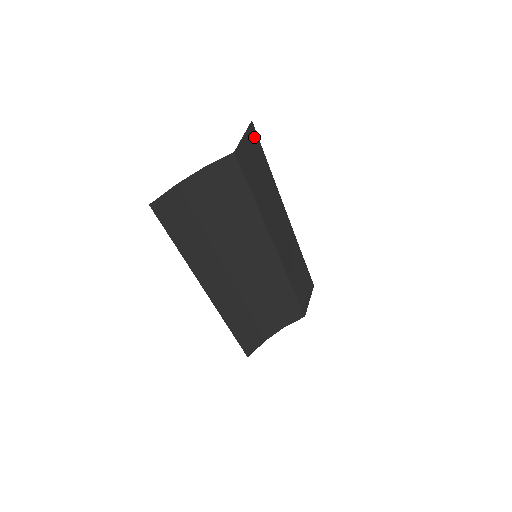
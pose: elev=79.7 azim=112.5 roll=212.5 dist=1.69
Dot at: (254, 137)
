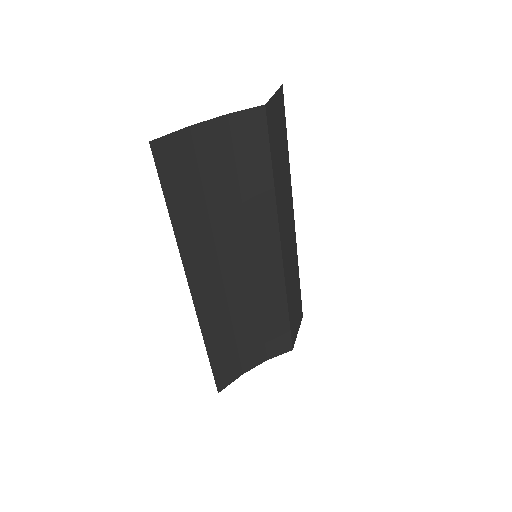
Dot at: (282, 105)
